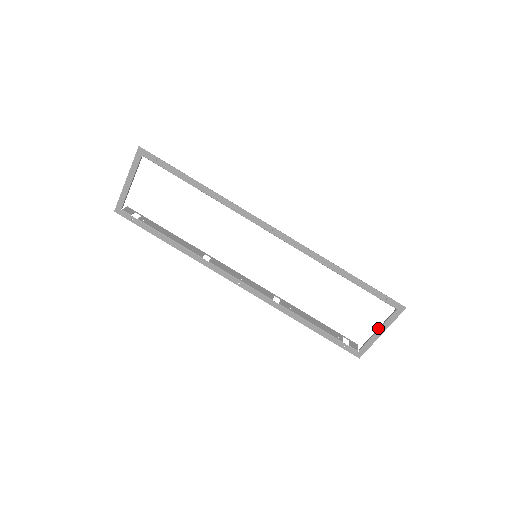
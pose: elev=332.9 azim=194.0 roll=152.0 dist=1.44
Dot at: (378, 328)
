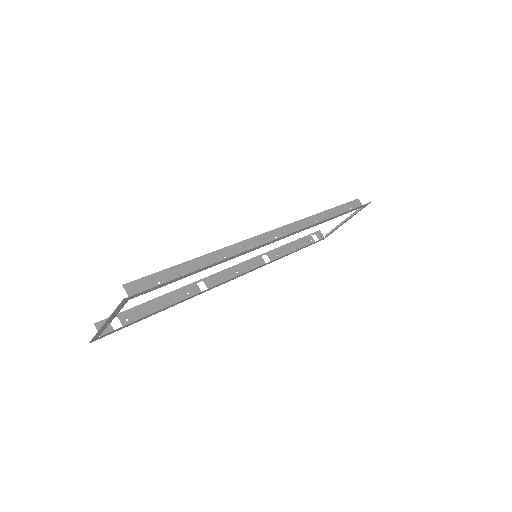
Dot at: (345, 220)
